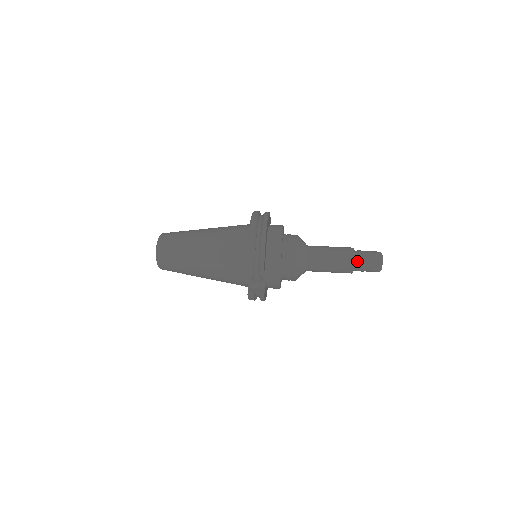
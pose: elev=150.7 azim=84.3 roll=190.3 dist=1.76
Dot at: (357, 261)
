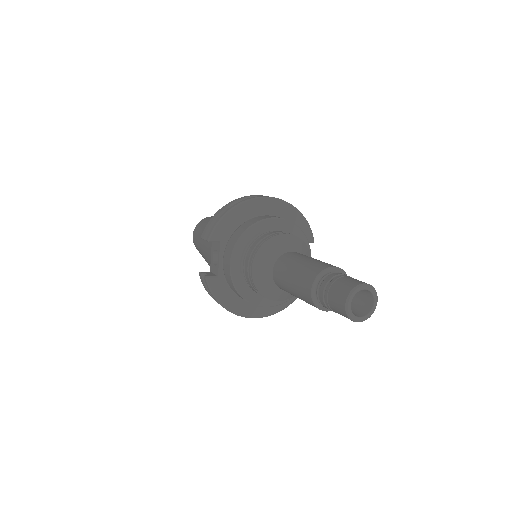
Dot at: (323, 280)
